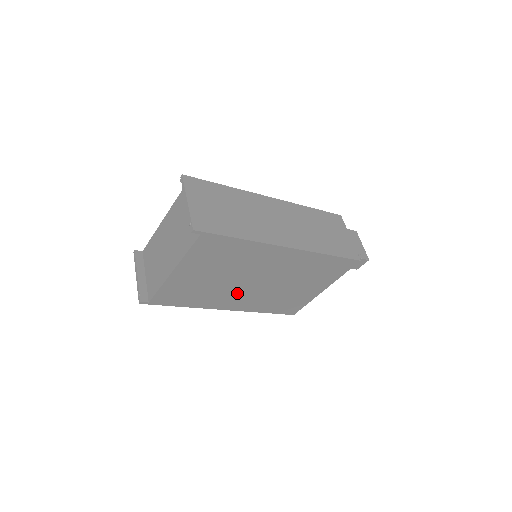
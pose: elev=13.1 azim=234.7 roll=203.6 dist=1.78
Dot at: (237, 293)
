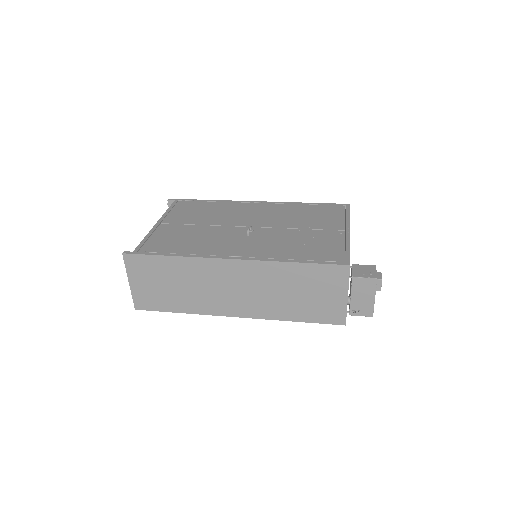
Dot at: occluded
